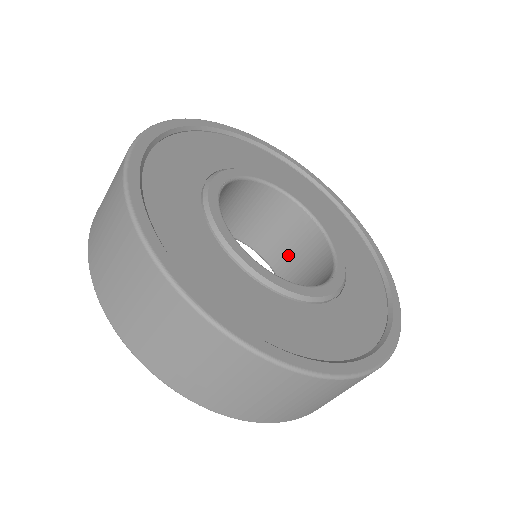
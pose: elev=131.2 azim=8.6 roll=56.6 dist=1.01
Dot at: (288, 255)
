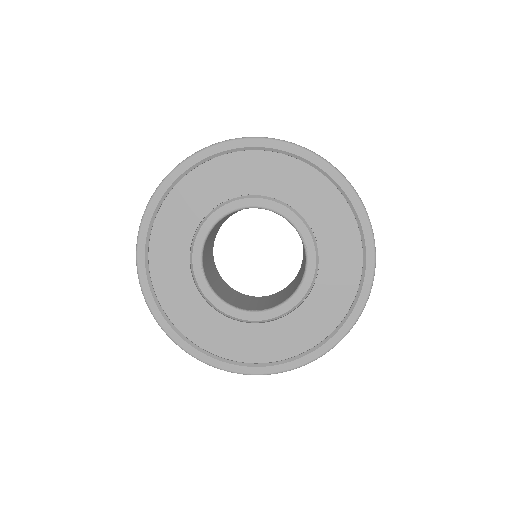
Dot at: occluded
